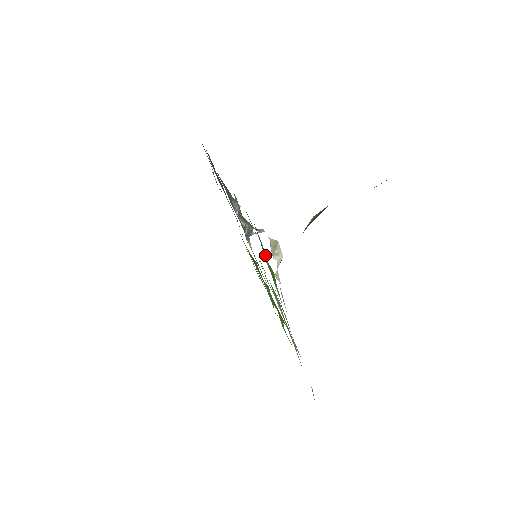
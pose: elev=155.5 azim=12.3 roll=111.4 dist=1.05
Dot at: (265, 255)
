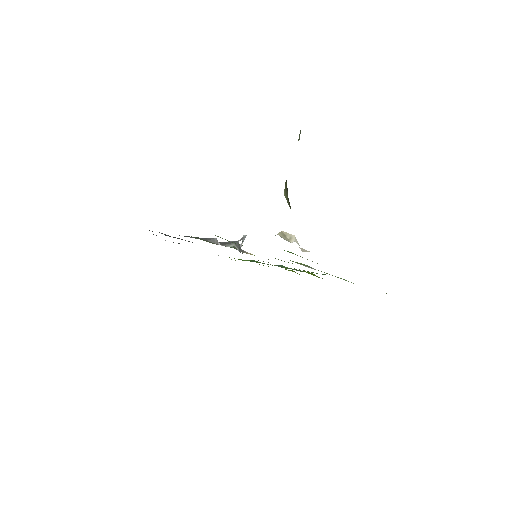
Dot at: occluded
